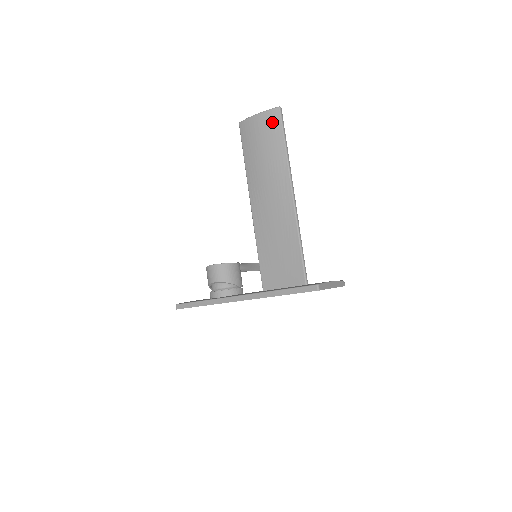
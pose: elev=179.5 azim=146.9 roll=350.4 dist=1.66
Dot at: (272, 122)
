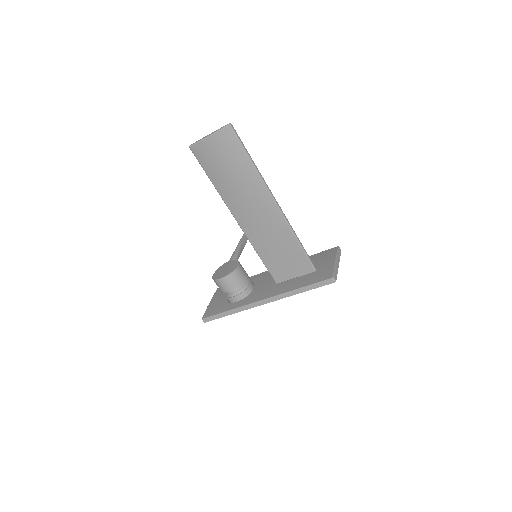
Dot at: (228, 142)
